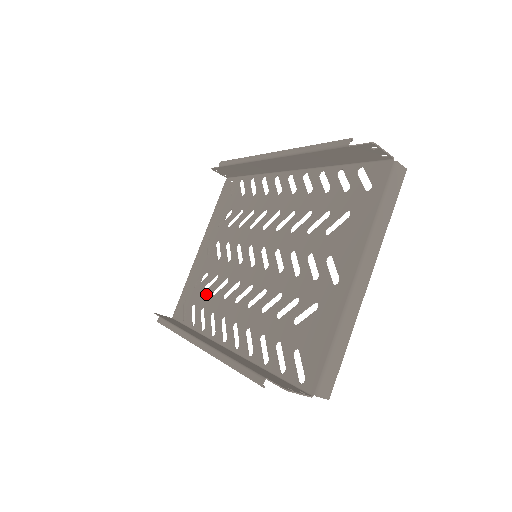
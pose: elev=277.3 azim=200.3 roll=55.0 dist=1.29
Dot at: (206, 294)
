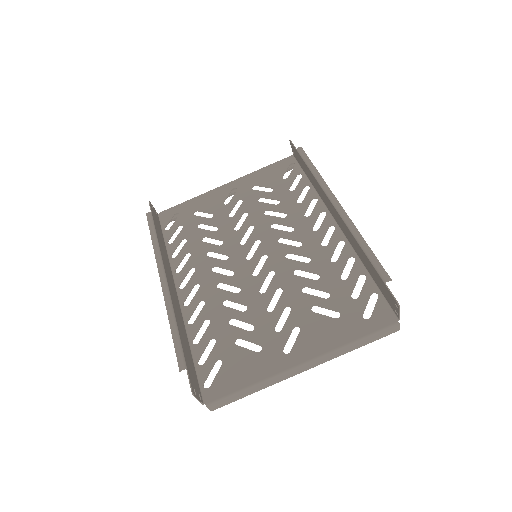
Dot at: (198, 232)
